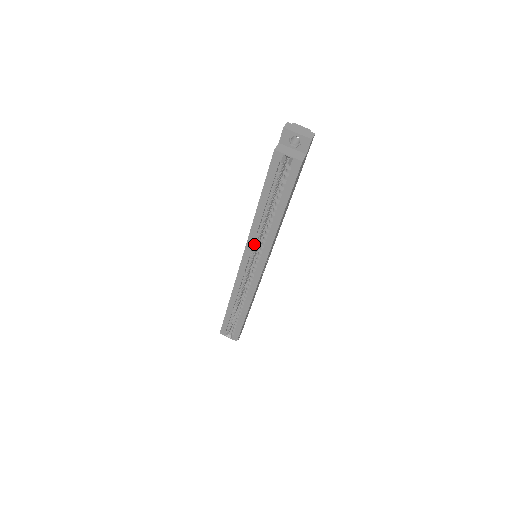
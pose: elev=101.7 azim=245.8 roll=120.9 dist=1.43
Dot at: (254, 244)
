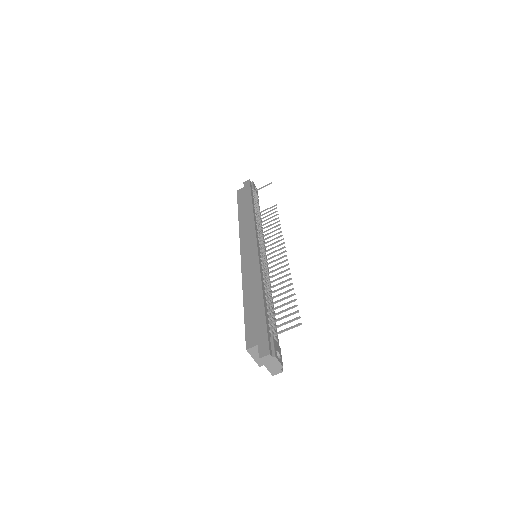
Dot at: occluded
